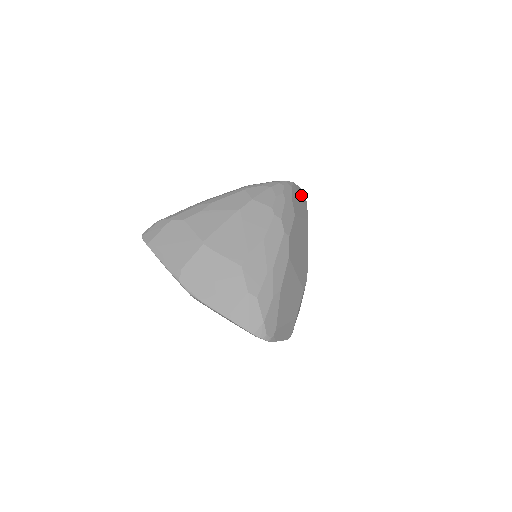
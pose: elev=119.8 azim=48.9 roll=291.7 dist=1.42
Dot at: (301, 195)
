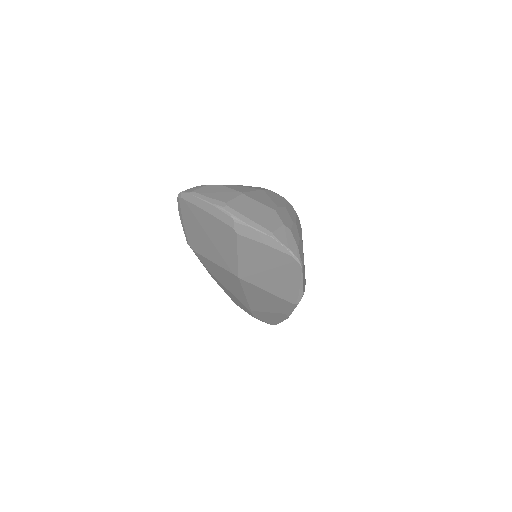
Dot at: occluded
